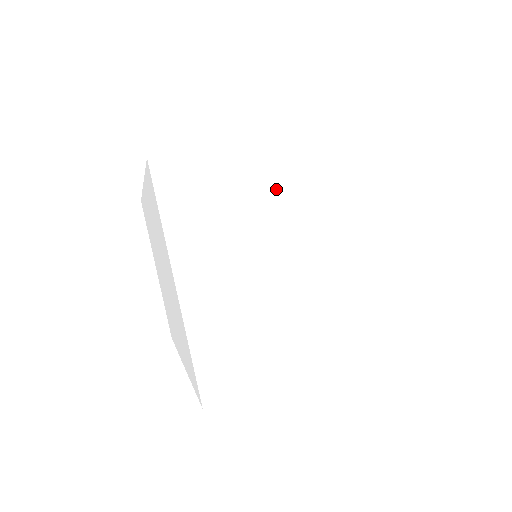
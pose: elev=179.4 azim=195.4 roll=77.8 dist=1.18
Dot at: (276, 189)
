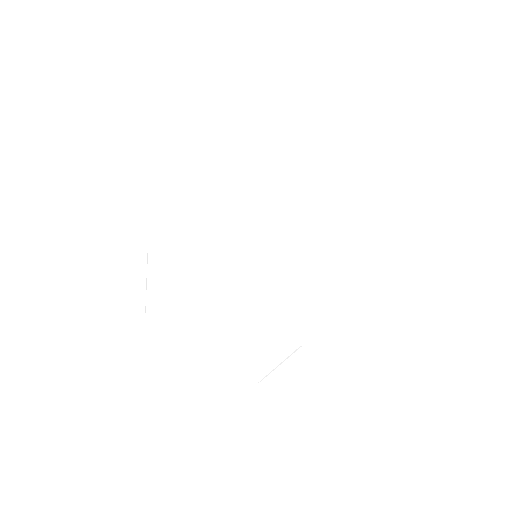
Dot at: (213, 310)
